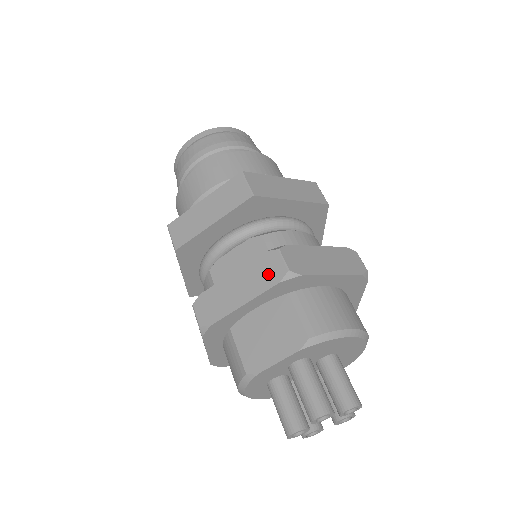
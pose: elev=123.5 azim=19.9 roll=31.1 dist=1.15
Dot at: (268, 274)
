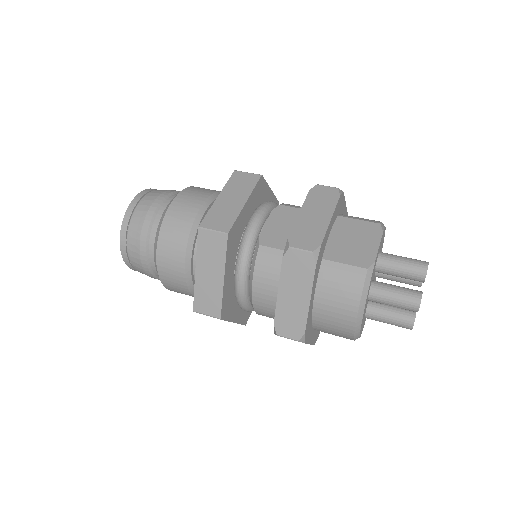
Dot at: (327, 197)
